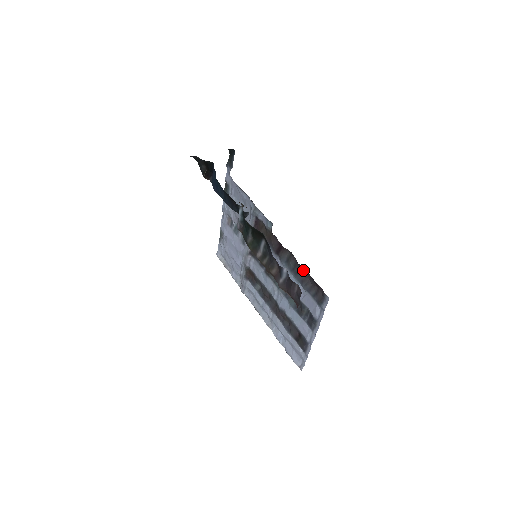
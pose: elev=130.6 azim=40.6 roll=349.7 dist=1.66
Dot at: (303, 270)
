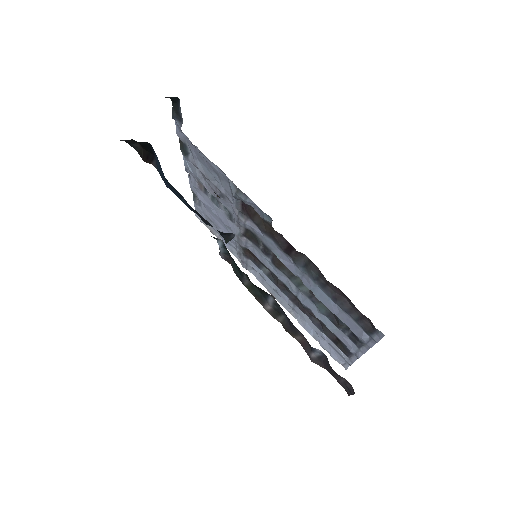
Dot at: (334, 287)
